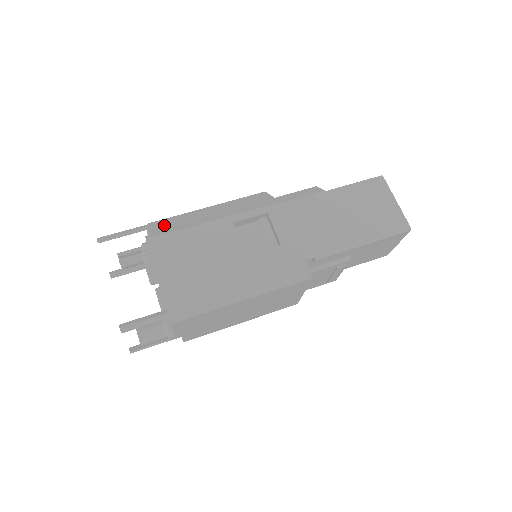
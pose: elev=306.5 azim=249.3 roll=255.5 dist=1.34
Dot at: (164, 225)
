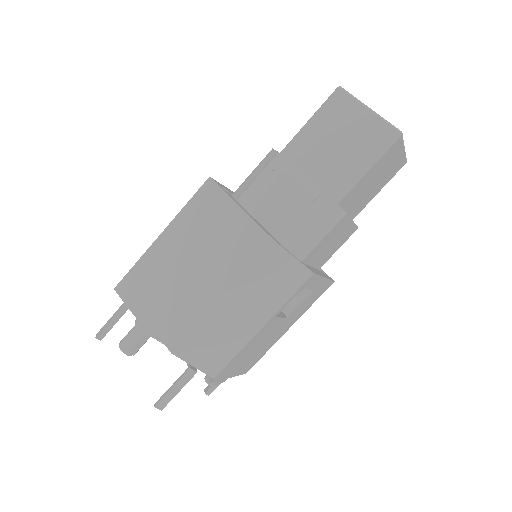
Dot at: (202, 354)
